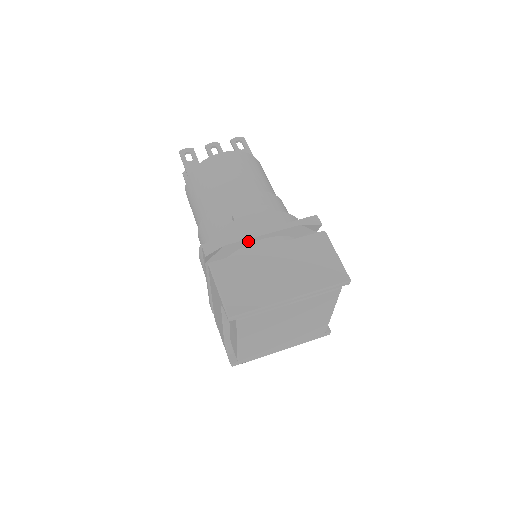
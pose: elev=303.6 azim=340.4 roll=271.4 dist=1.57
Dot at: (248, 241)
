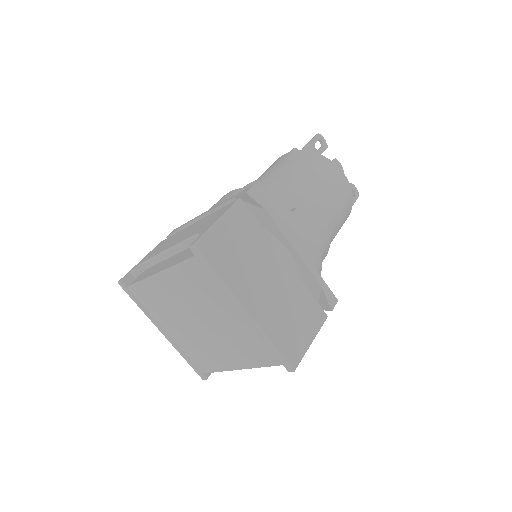
Dot at: (280, 235)
